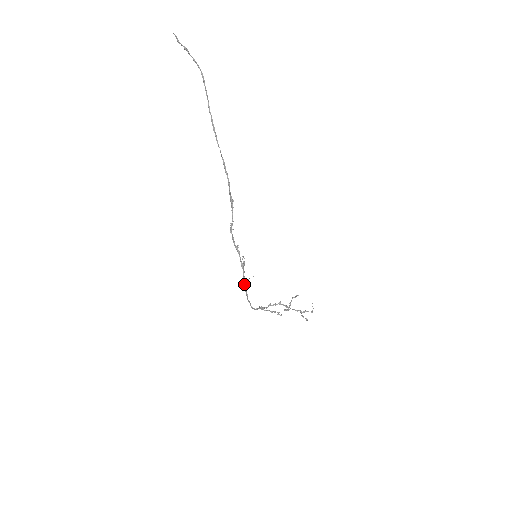
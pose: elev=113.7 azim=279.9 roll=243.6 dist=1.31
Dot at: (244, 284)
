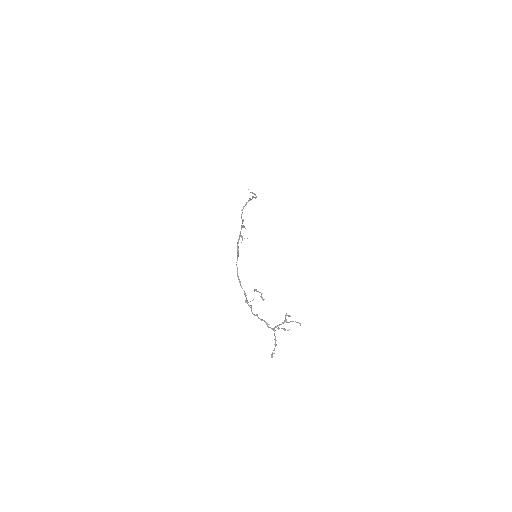
Dot at: (238, 246)
